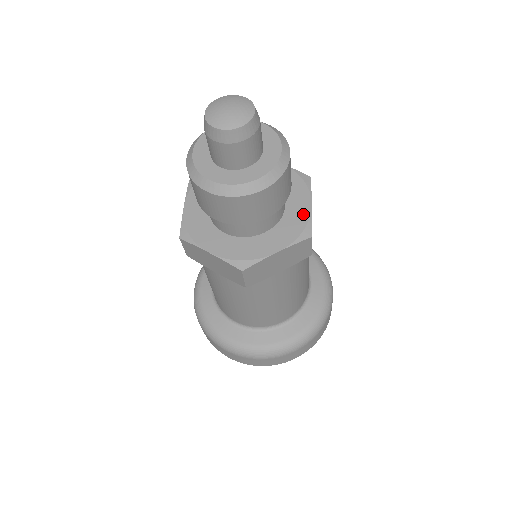
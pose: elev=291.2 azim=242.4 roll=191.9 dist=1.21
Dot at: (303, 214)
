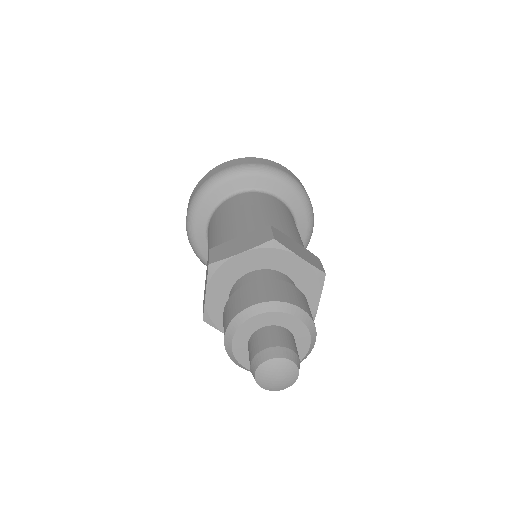
Dot at: (305, 269)
